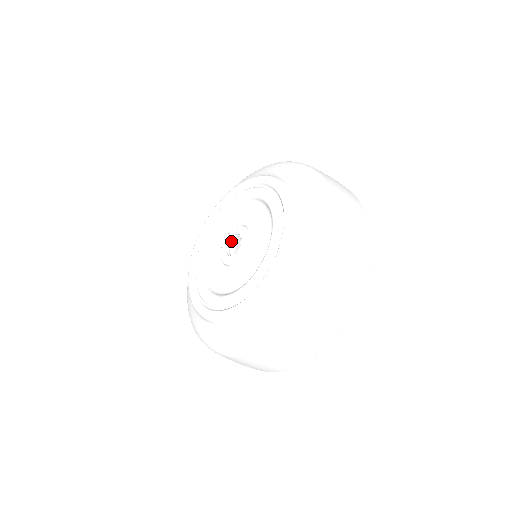
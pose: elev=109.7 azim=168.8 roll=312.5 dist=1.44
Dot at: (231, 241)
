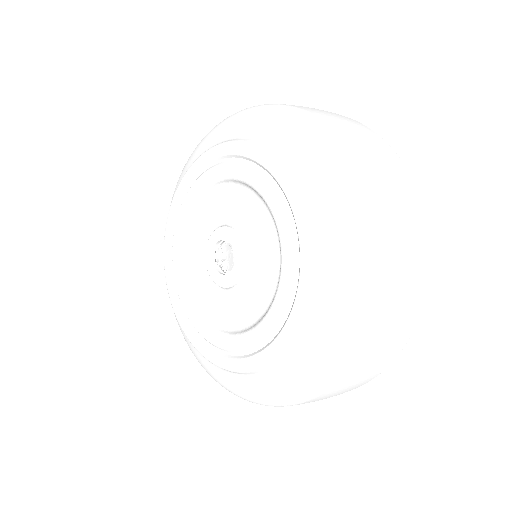
Dot at: (217, 250)
